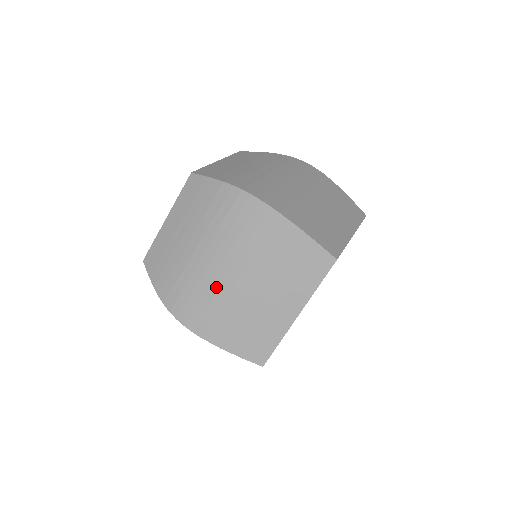
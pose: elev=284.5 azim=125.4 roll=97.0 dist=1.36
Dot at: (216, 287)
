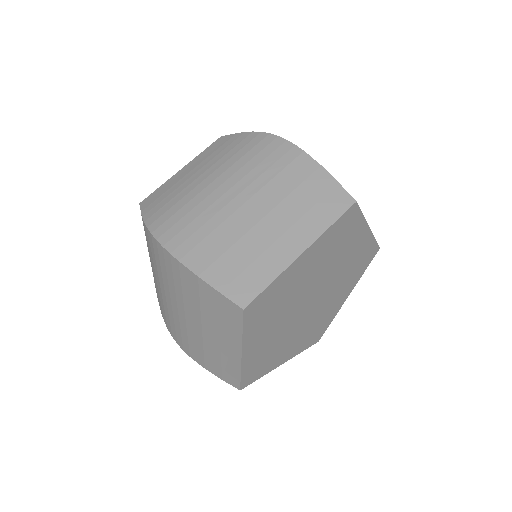
Dot at: (177, 319)
